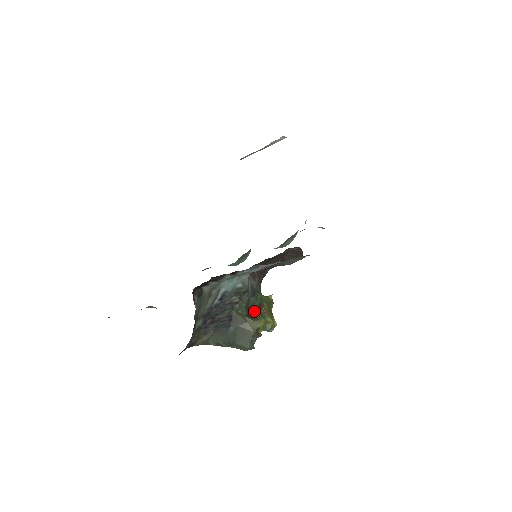
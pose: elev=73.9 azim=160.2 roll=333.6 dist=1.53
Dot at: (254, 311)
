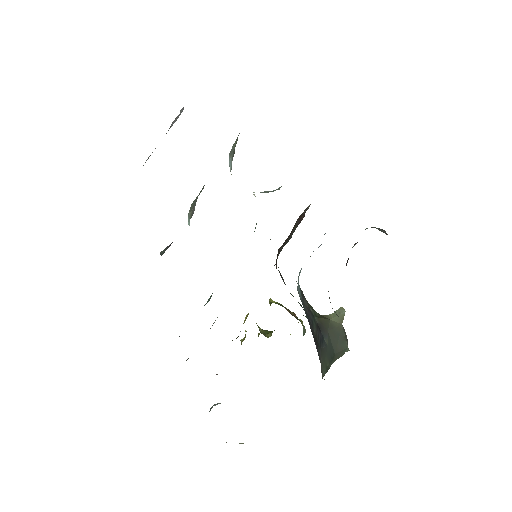
Dot at: occluded
